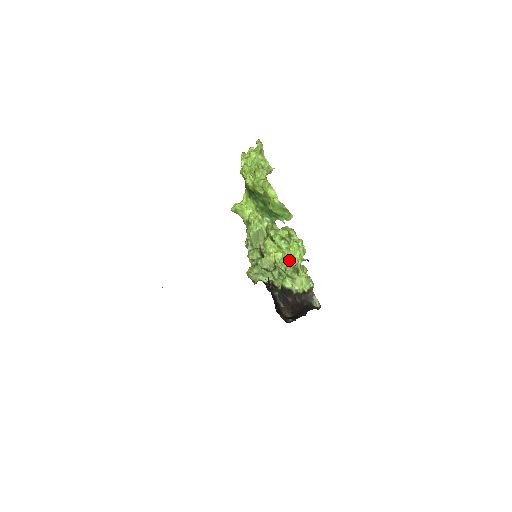
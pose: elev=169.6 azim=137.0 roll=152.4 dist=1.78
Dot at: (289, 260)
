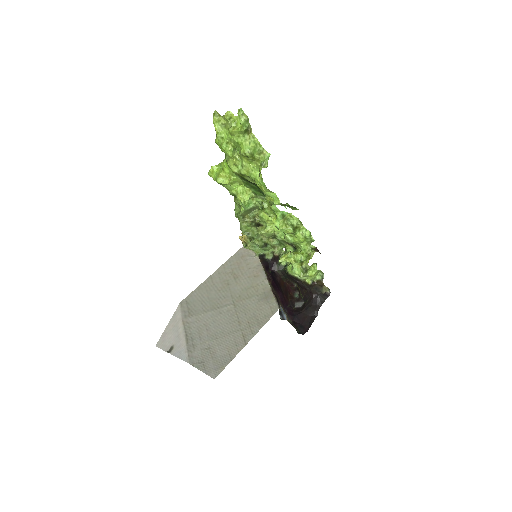
Dot at: occluded
